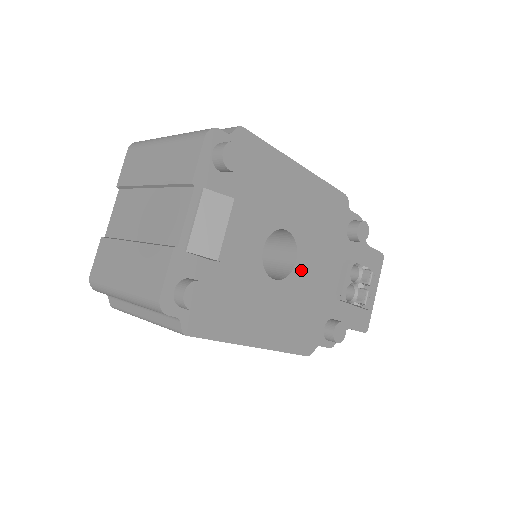
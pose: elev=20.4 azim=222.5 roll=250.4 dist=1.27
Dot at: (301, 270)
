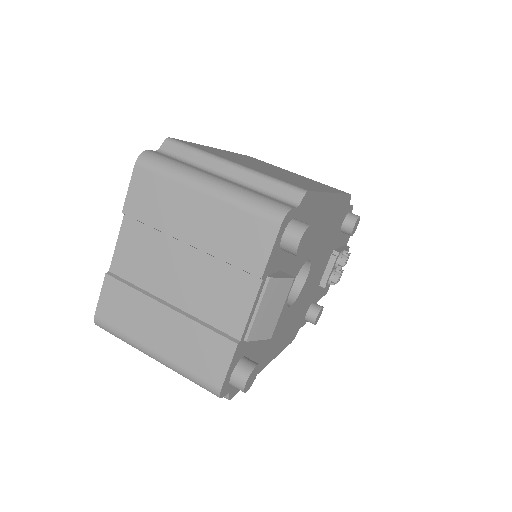
Dot at: (307, 283)
